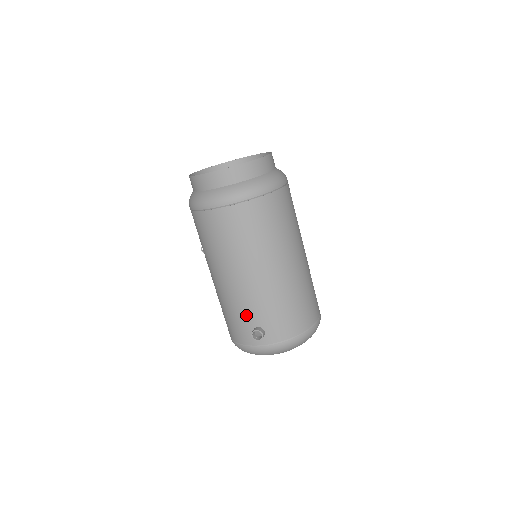
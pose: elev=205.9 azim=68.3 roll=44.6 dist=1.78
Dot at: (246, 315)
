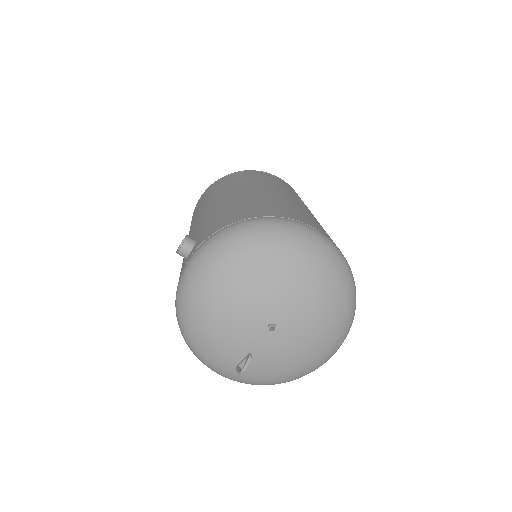
Dot at: occluded
